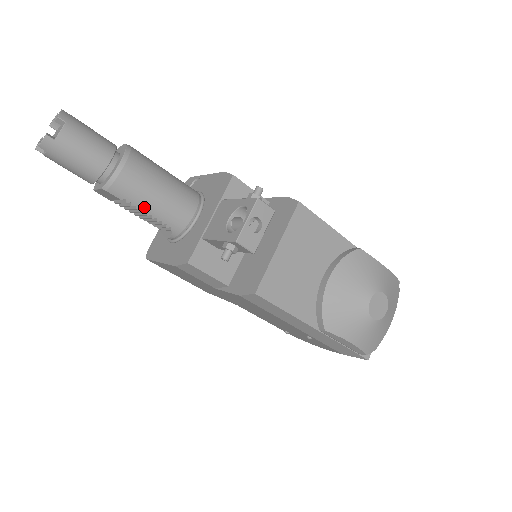
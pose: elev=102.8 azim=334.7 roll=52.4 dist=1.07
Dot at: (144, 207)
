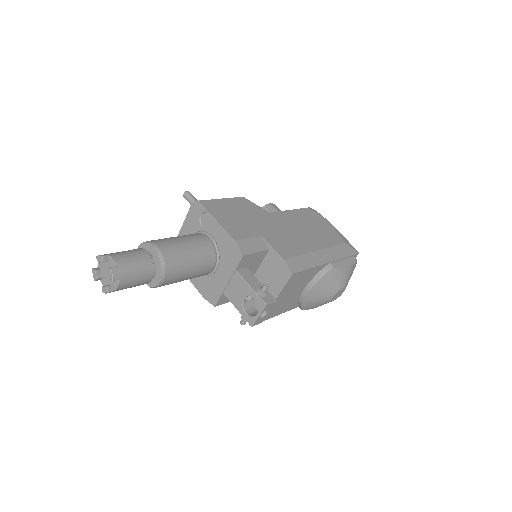
Dot at: occluded
